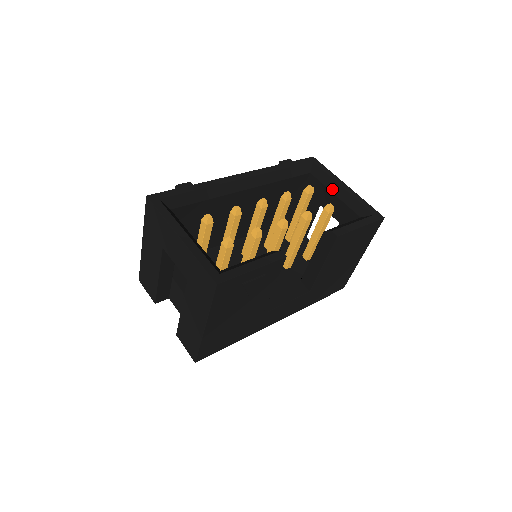
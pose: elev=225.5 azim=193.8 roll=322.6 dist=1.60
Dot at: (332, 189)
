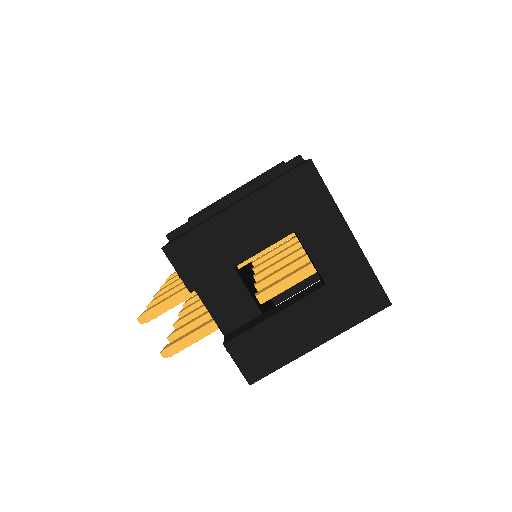
Dot at: occluded
